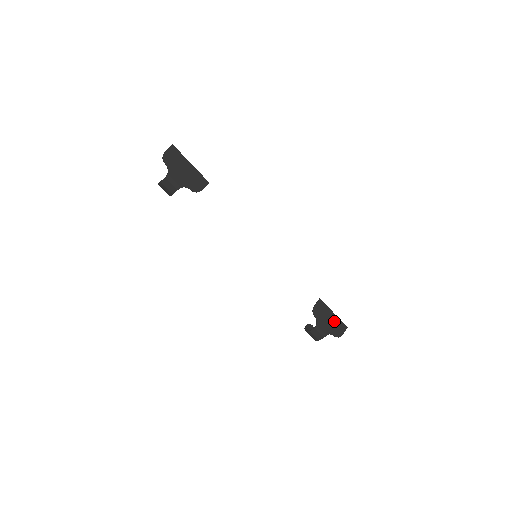
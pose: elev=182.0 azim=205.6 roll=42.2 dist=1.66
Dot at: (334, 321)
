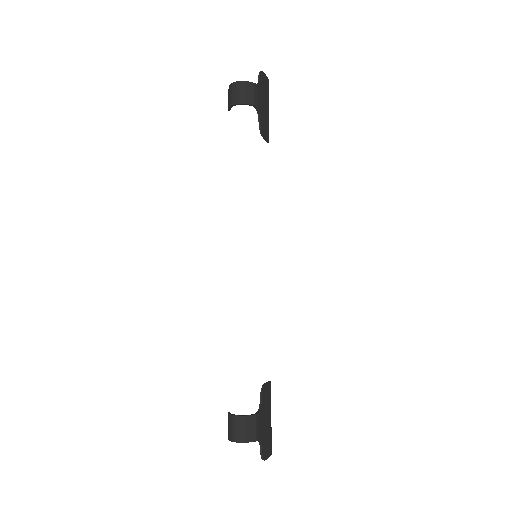
Dot at: (268, 429)
